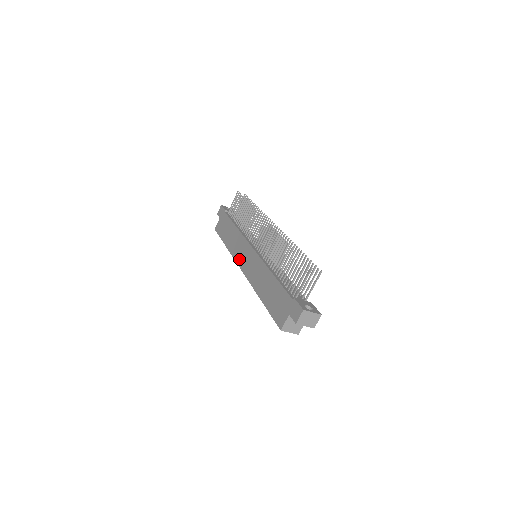
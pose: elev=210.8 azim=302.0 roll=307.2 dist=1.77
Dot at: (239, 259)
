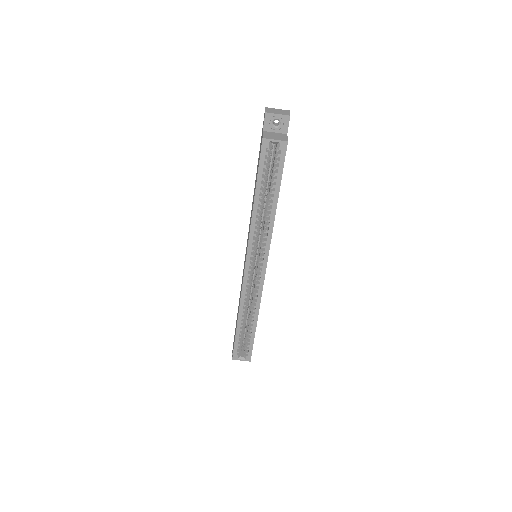
Dot at: (243, 275)
